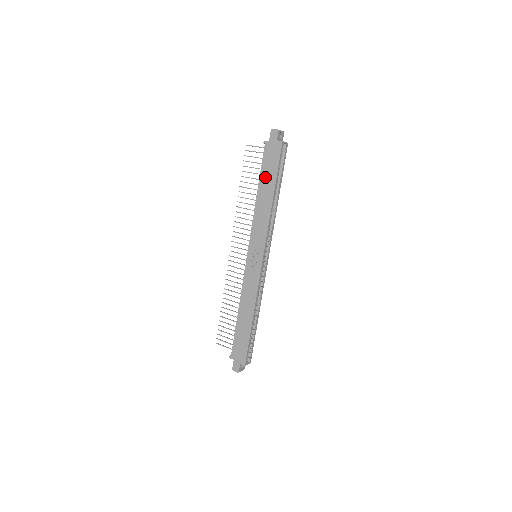
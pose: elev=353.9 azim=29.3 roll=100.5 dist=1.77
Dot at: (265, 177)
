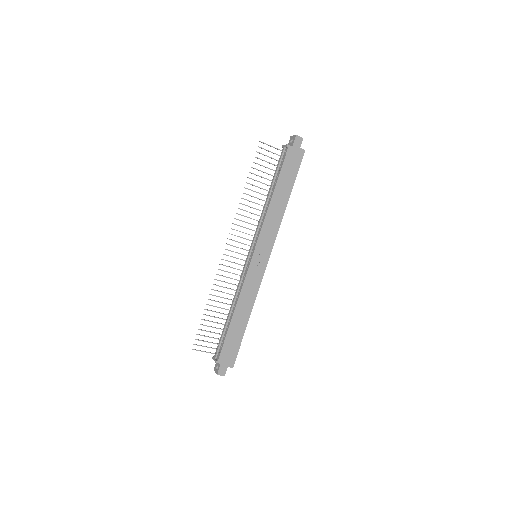
Dot at: (283, 180)
